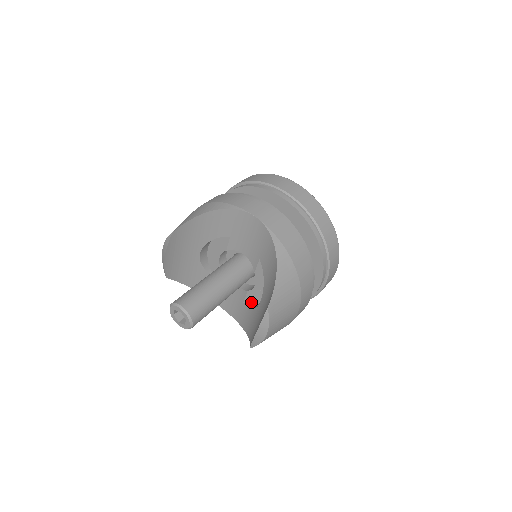
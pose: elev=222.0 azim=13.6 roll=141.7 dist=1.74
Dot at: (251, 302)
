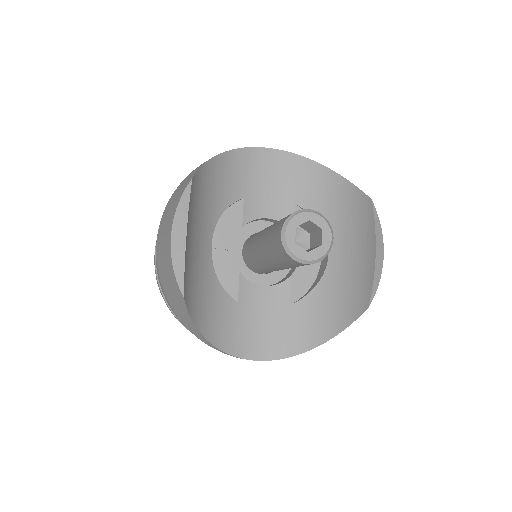
Dot at: (302, 292)
